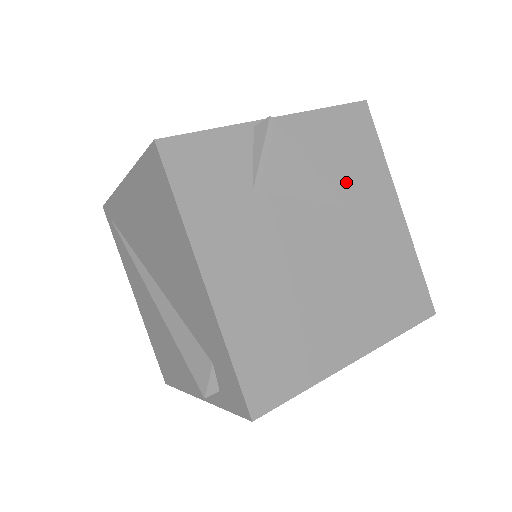
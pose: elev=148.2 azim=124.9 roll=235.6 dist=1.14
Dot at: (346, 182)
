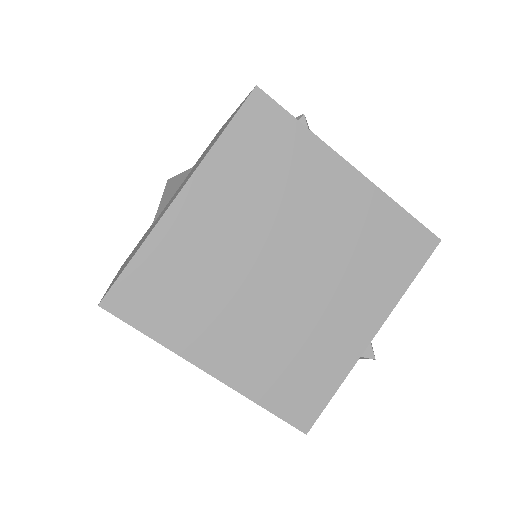
Dot at: occluded
